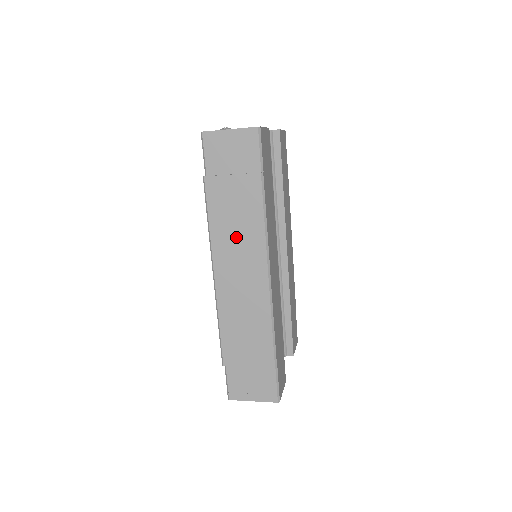
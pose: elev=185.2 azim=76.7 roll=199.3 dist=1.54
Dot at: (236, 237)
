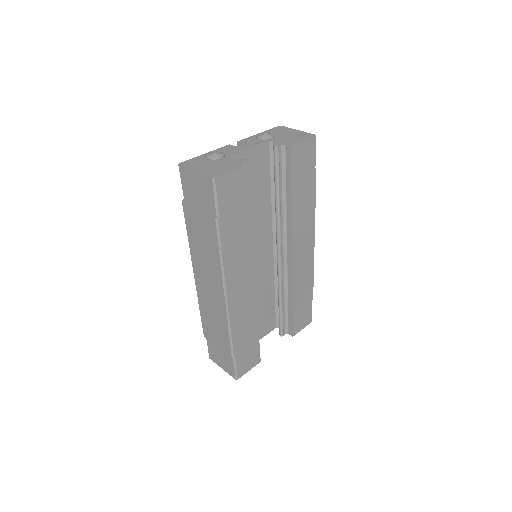
Dot at: (204, 257)
